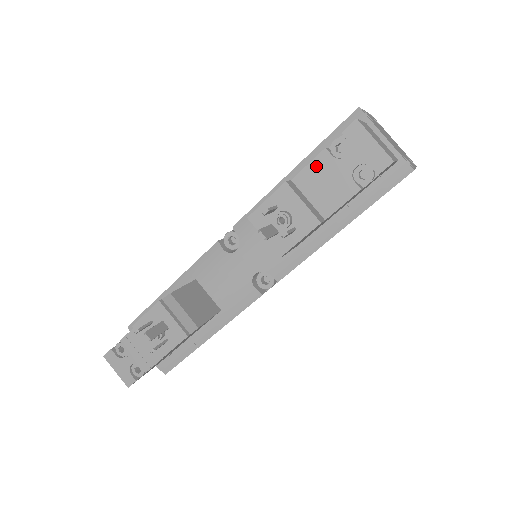
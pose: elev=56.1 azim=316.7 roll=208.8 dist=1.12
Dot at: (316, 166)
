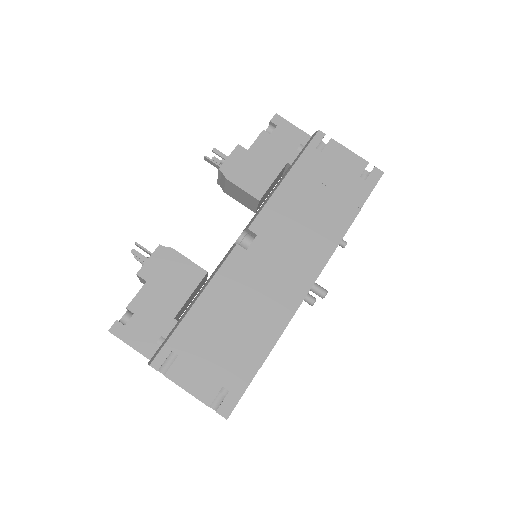
Dot at: occluded
